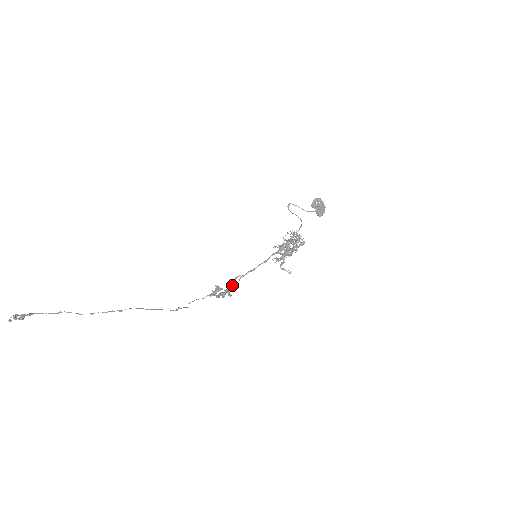
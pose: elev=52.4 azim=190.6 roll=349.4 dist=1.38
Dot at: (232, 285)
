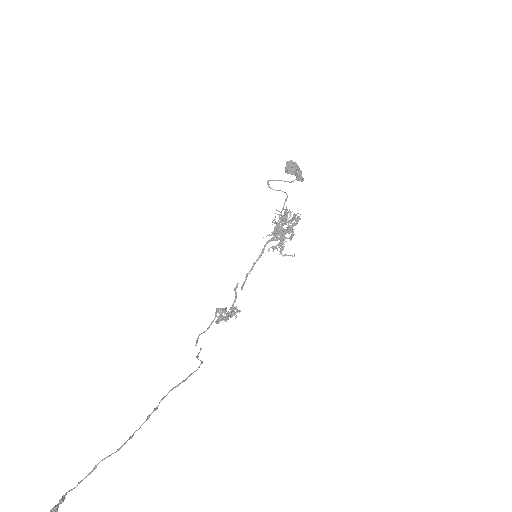
Dot at: occluded
